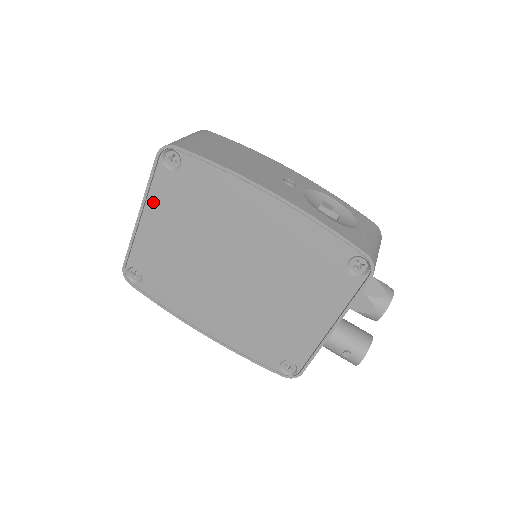
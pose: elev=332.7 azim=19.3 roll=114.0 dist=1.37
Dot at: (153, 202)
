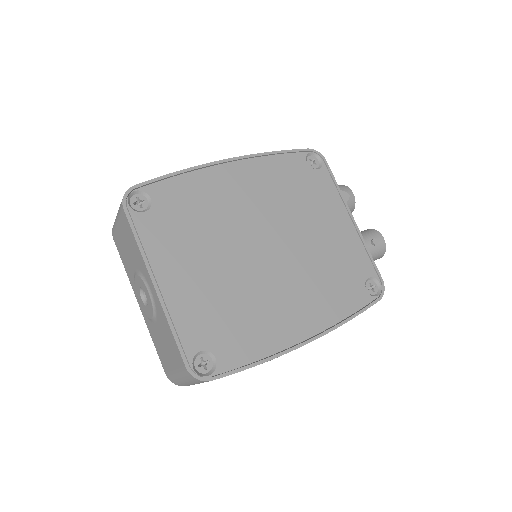
Dot at: (156, 257)
